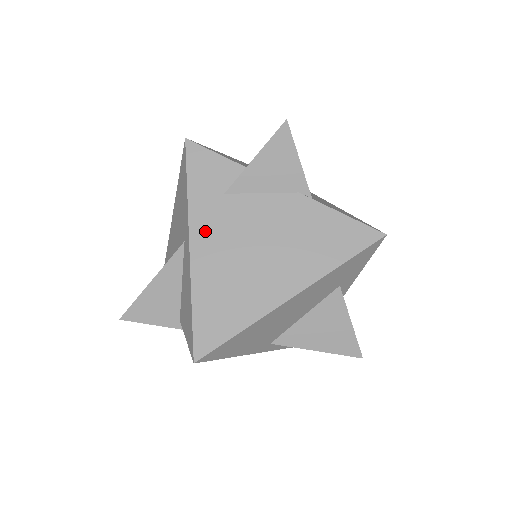
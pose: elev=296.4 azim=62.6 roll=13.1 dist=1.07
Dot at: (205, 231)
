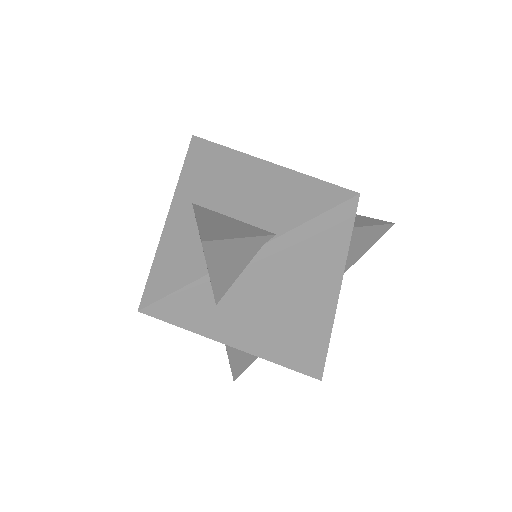
Dot at: (236, 334)
